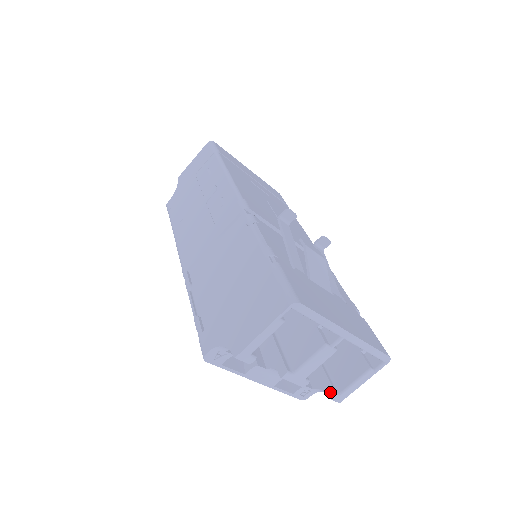
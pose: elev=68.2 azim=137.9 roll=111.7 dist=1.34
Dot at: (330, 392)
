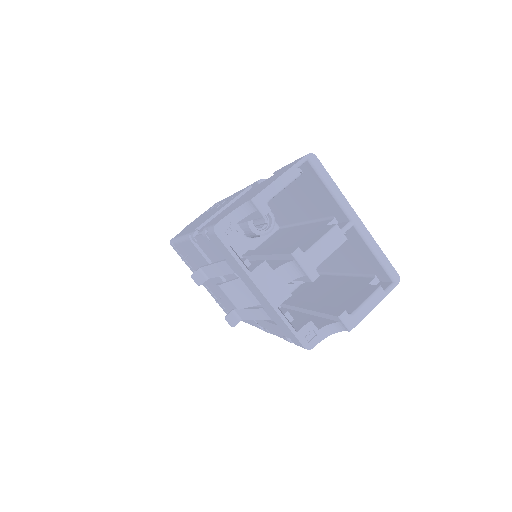
Dot at: (340, 312)
